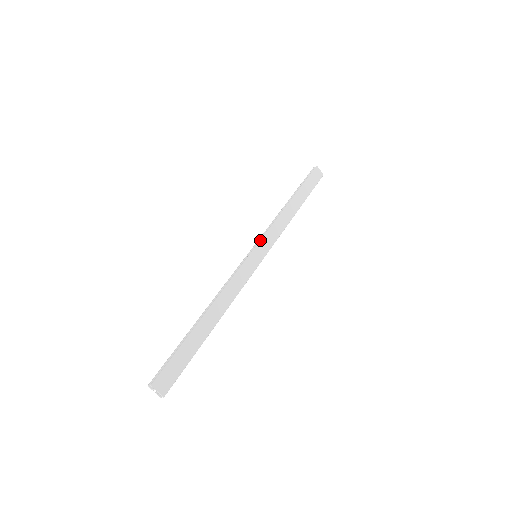
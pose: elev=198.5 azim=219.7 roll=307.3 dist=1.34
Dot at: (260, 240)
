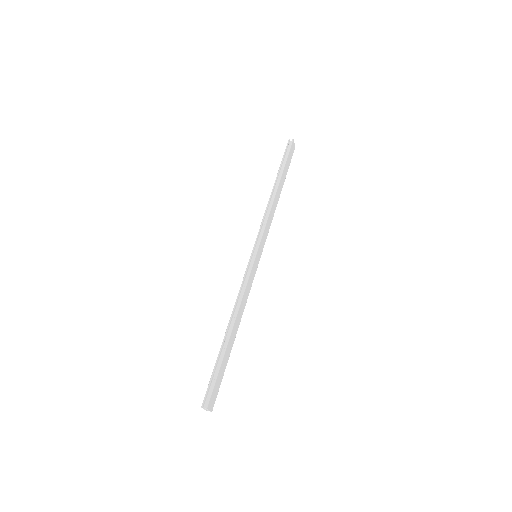
Dot at: (260, 240)
